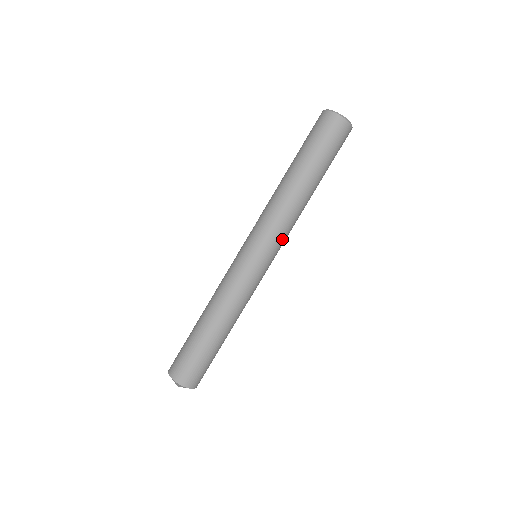
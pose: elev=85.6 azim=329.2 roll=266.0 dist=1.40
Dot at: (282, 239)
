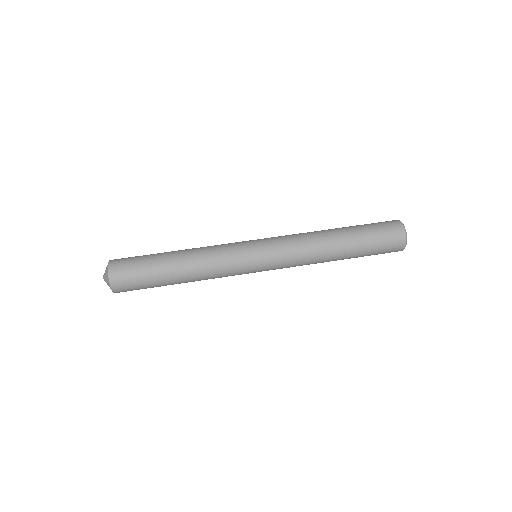
Dot at: (285, 256)
